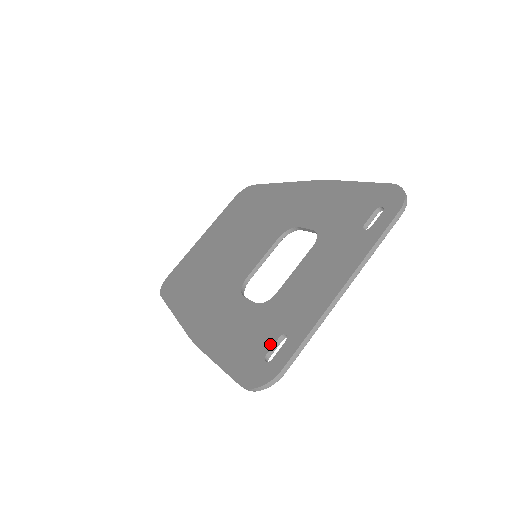
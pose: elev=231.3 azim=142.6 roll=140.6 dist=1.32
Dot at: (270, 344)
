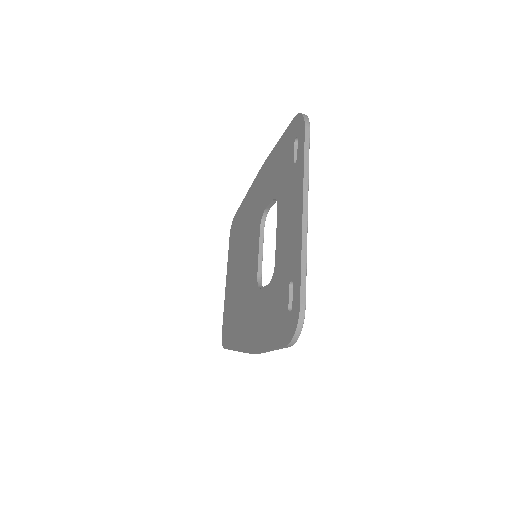
Dot at: (287, 298)
